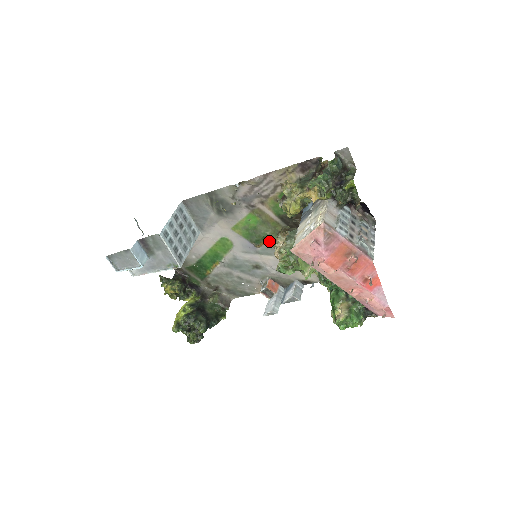
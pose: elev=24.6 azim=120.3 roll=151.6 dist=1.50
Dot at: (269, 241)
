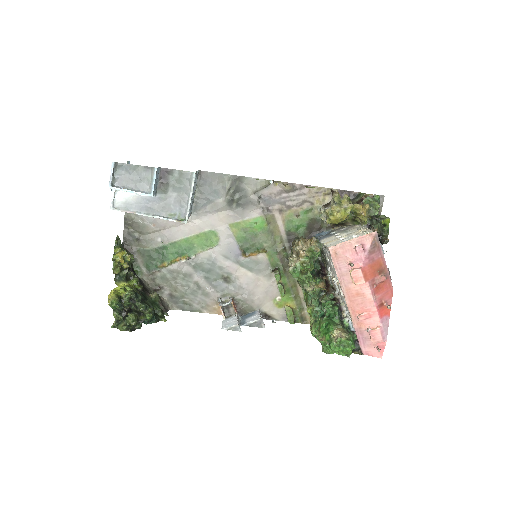
Dot at: (260, 254)
